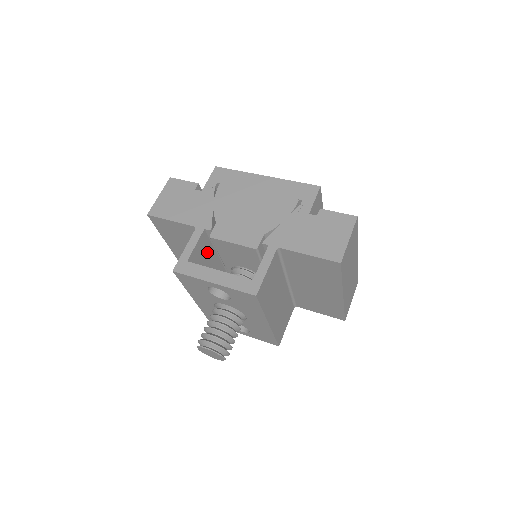
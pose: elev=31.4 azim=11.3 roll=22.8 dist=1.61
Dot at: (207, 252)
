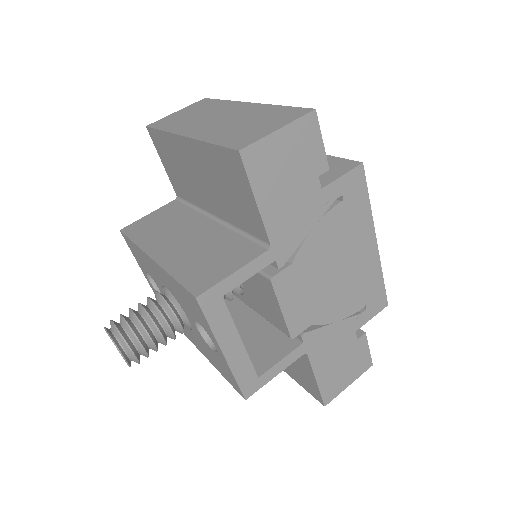
Dot at: occluded
